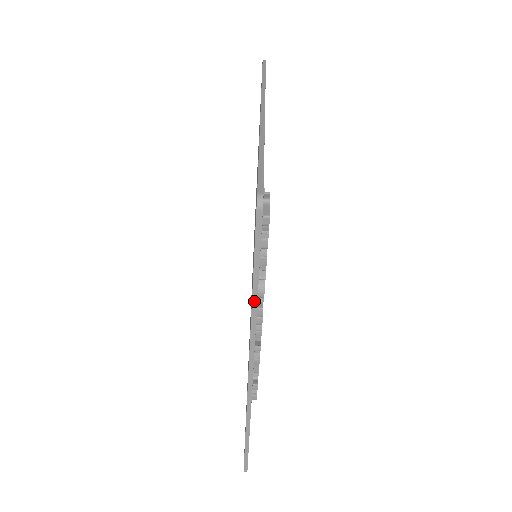
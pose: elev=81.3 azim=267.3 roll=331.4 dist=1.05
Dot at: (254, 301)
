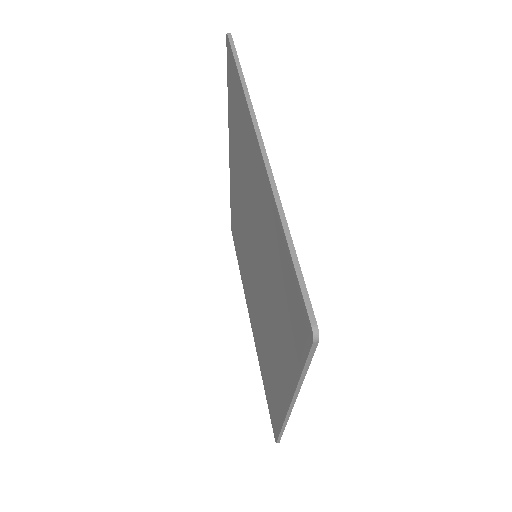
Dot at: (242, 81)
